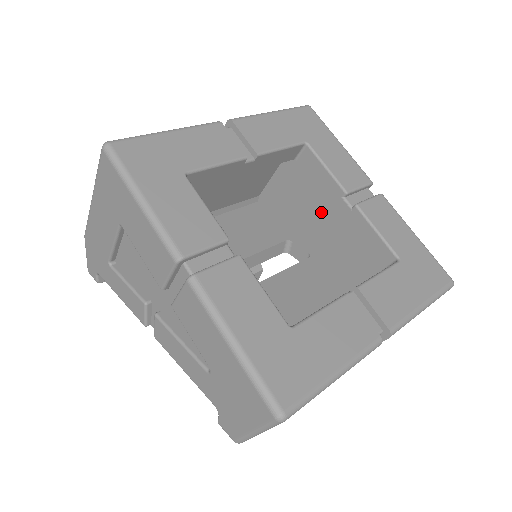
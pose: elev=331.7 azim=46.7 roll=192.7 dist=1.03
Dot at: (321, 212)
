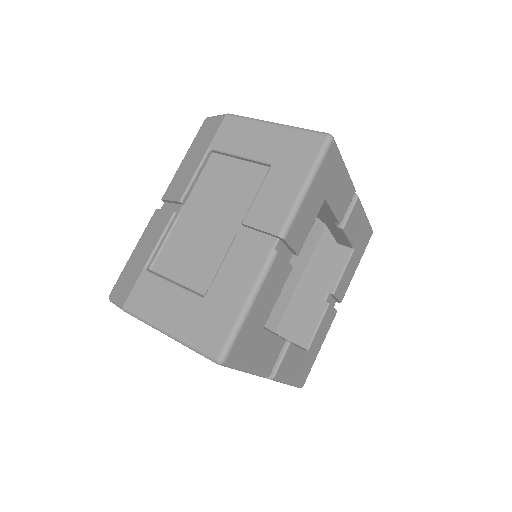
Dot at: occluded
